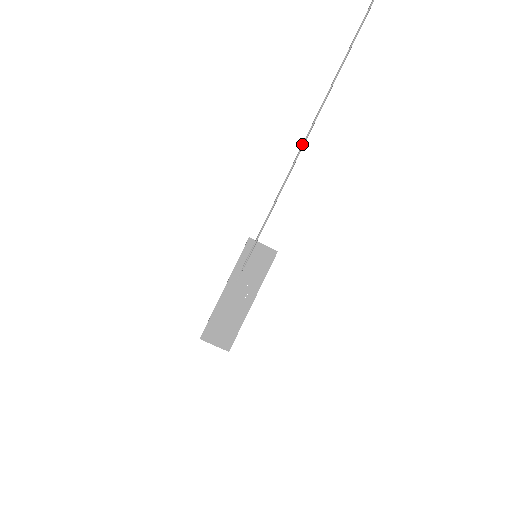
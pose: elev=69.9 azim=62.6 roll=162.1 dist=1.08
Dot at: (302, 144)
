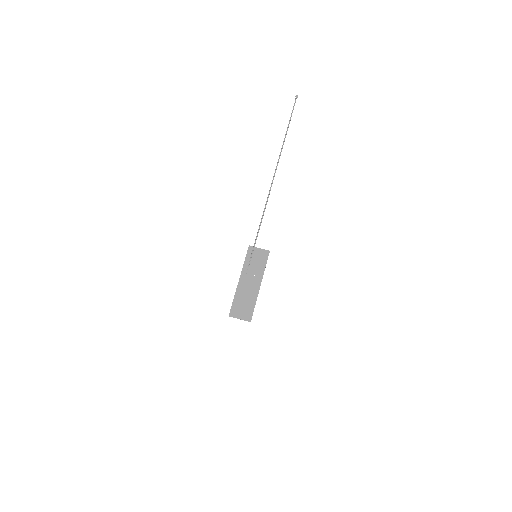
Dot at: (270, 187)
